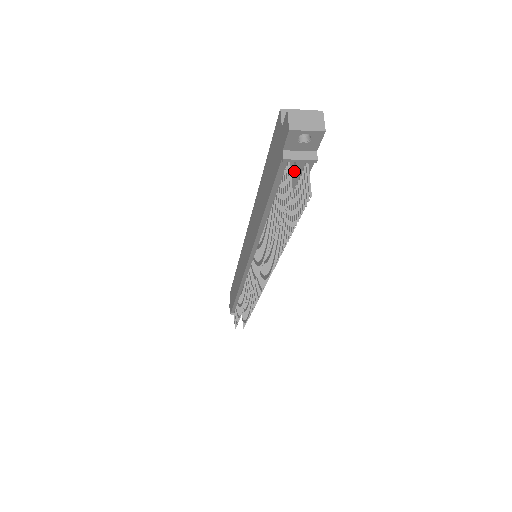
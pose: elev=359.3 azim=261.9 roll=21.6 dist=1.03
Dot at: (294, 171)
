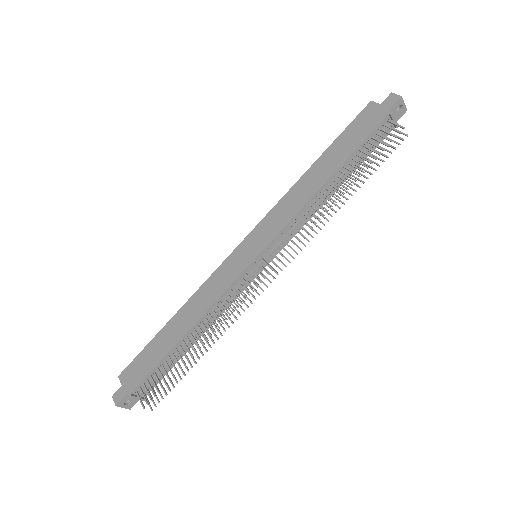
Dot at: (386, 129)
